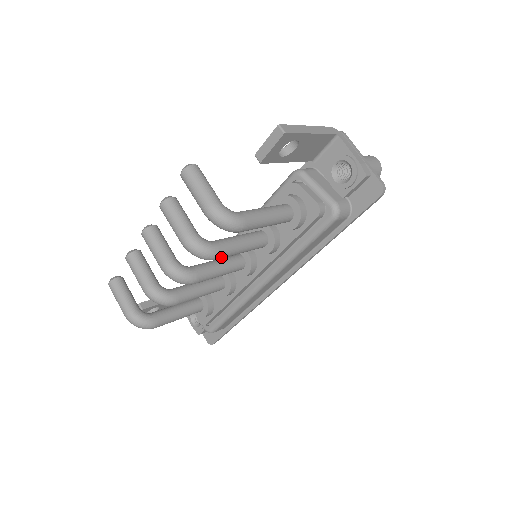
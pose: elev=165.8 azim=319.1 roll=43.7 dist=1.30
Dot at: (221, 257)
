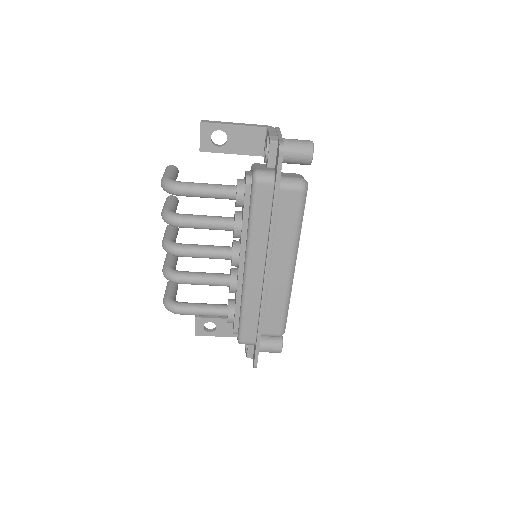
Dot at: (183, 224)
